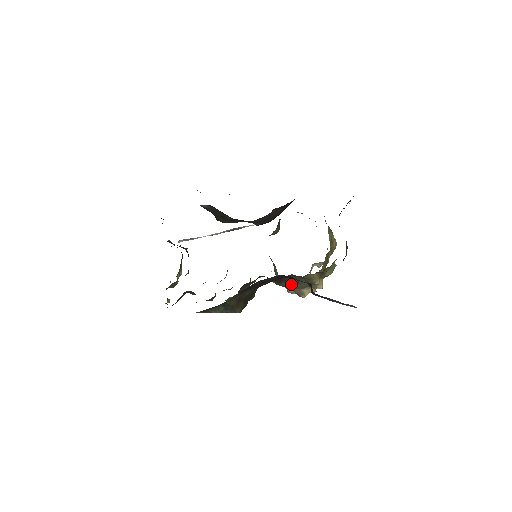
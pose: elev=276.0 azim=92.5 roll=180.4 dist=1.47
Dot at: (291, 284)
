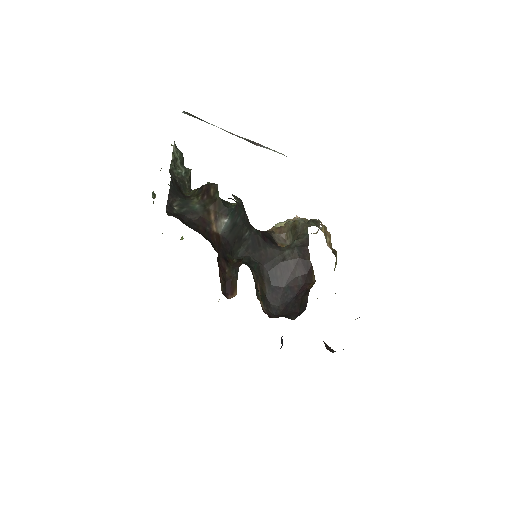
Dot at: occluded
